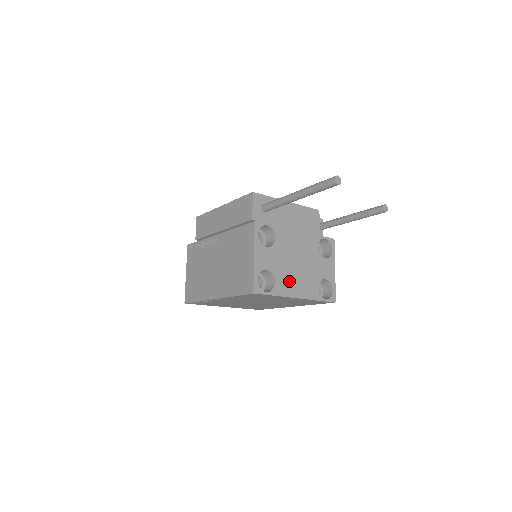
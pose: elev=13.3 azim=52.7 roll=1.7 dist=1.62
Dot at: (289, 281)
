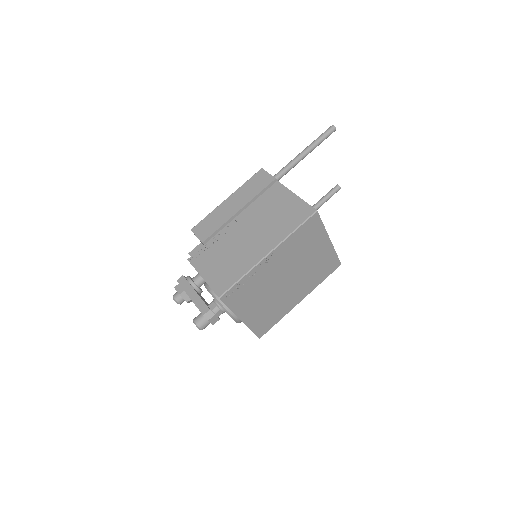
Dot at: occluded
